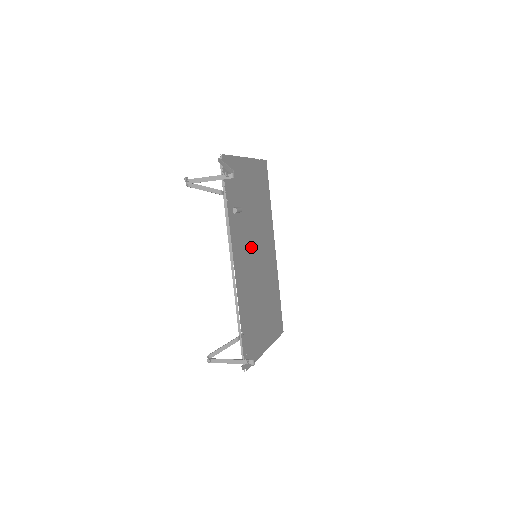
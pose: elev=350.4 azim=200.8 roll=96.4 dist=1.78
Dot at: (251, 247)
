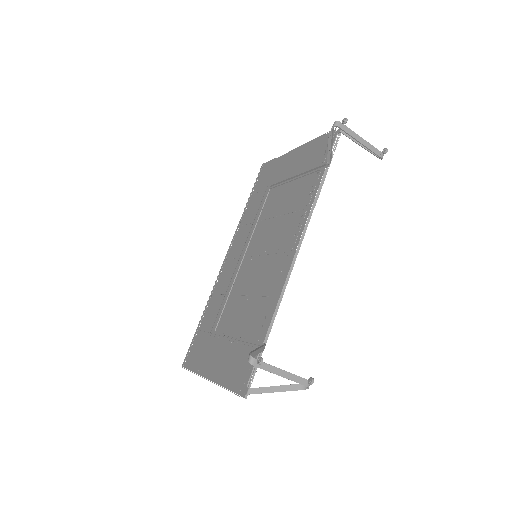
Dot at: (270, 242)
